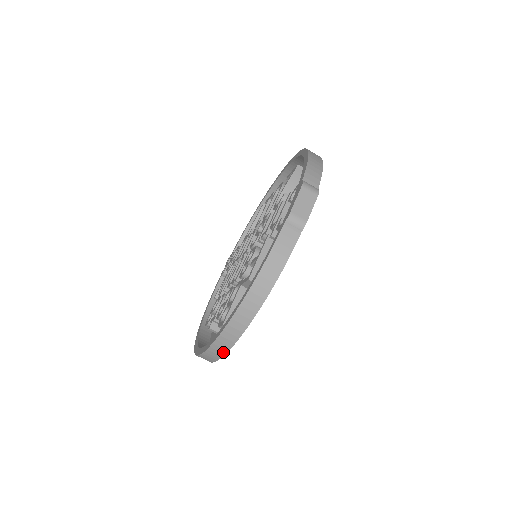
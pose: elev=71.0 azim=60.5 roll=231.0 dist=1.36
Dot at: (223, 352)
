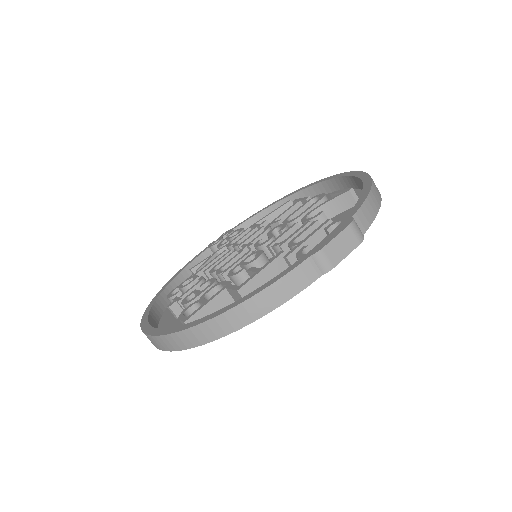
Dot at: (170, 348)
